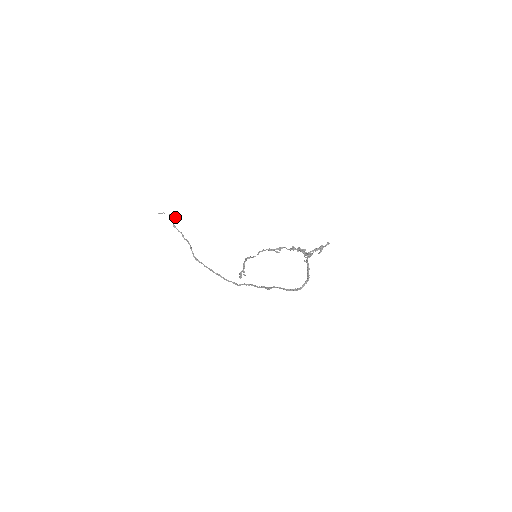
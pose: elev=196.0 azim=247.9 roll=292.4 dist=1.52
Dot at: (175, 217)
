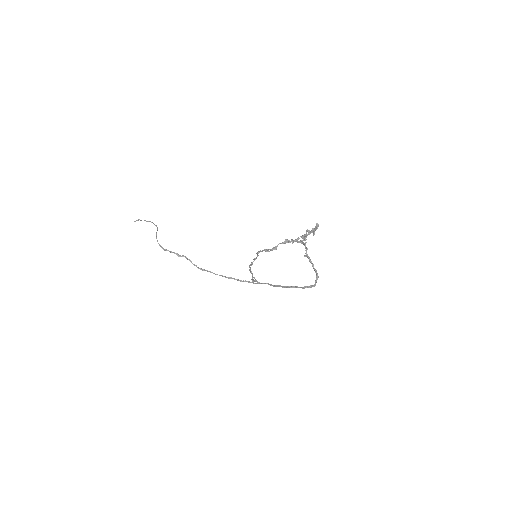
Dot at: occluded
